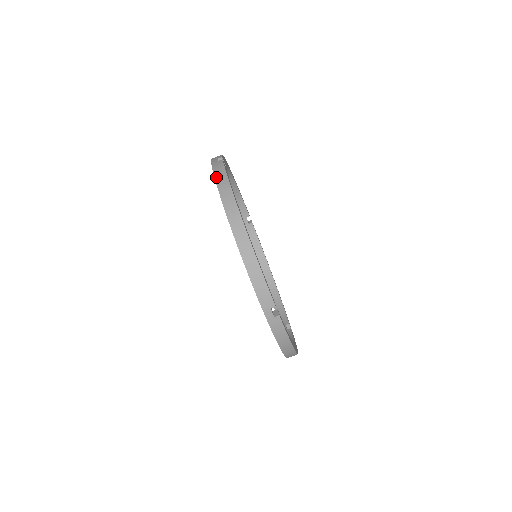
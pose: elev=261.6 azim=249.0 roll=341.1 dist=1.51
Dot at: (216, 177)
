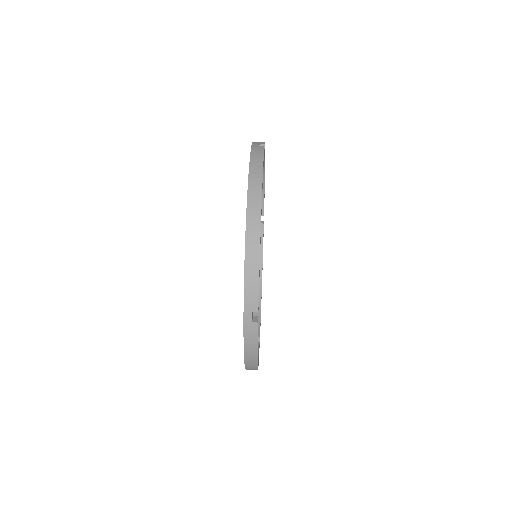
Dot at: (251, 159)
